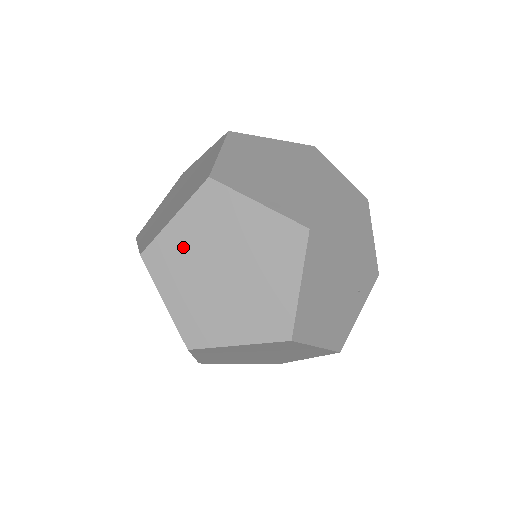
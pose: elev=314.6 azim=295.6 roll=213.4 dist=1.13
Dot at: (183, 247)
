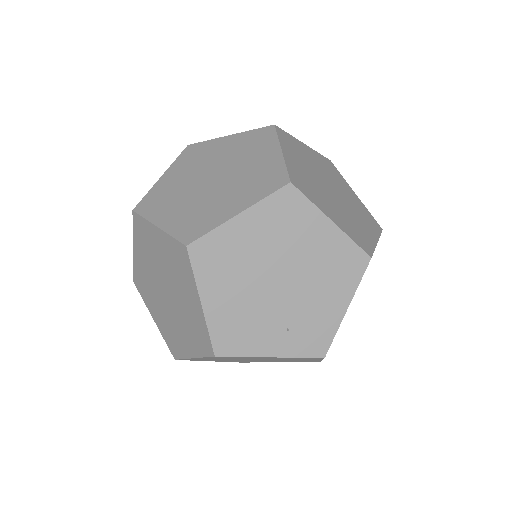
Dot at: (212, 153)
